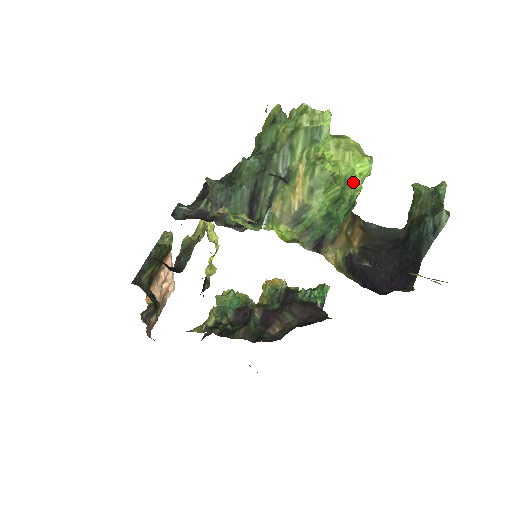
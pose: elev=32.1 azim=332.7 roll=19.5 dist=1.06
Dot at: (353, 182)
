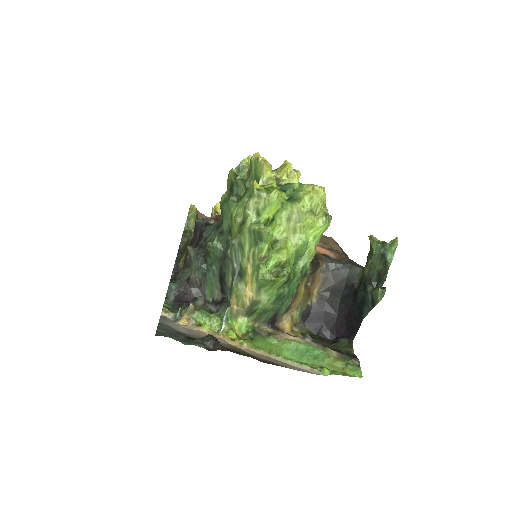
Dot at: (306, 249)
